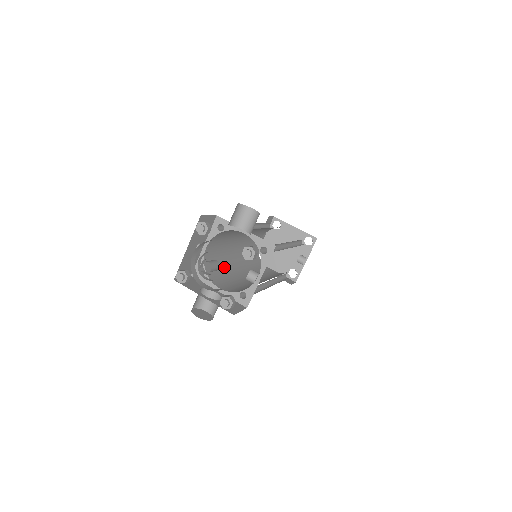
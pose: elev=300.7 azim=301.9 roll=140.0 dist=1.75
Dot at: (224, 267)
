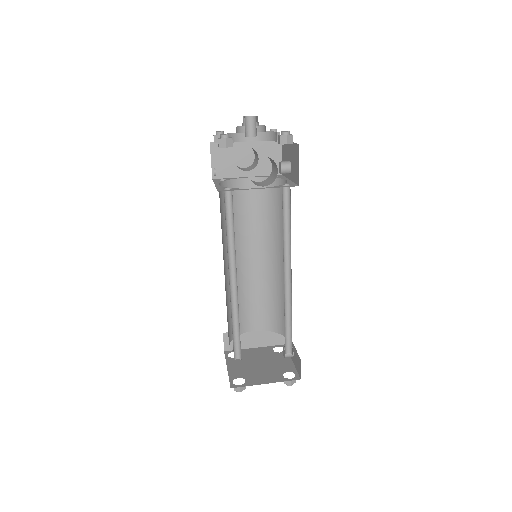
Dot at: occluded
